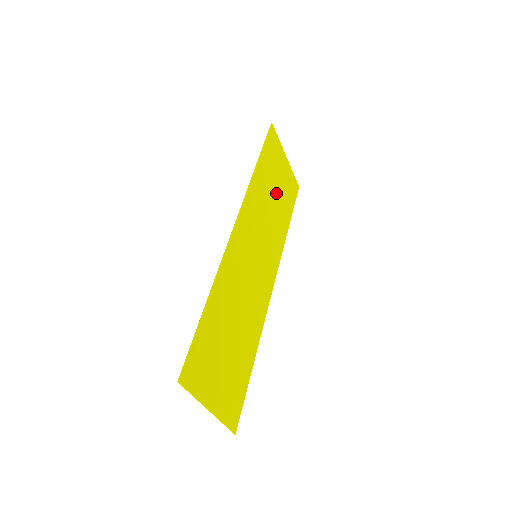
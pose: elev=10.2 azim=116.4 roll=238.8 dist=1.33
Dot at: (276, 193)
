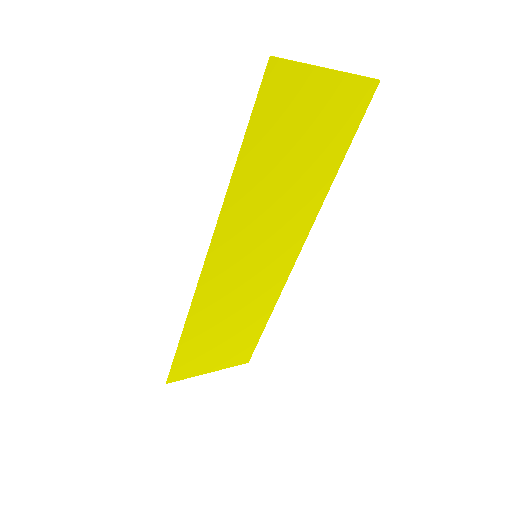
Dot at: (298, 156)
